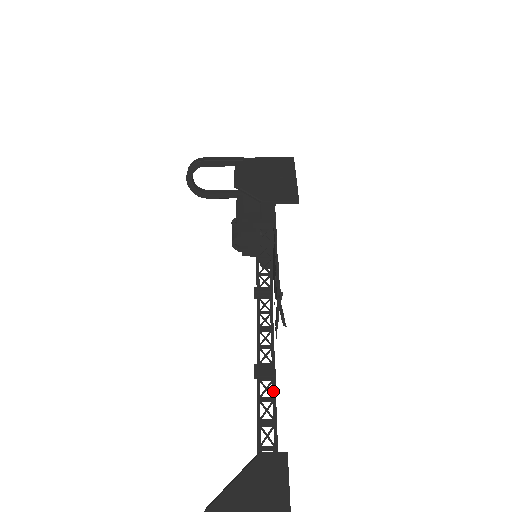
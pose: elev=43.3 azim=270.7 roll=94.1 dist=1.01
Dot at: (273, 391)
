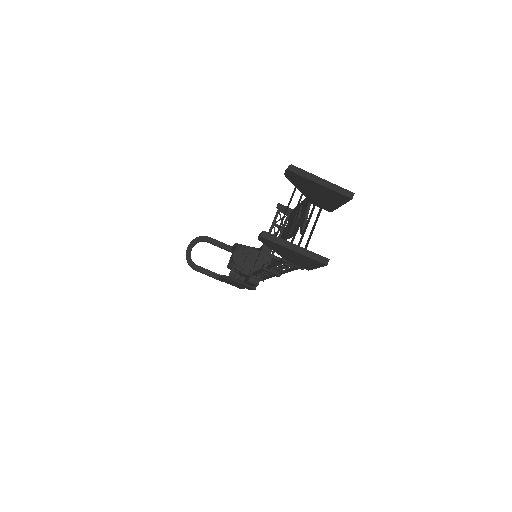
Dot at: occluded
